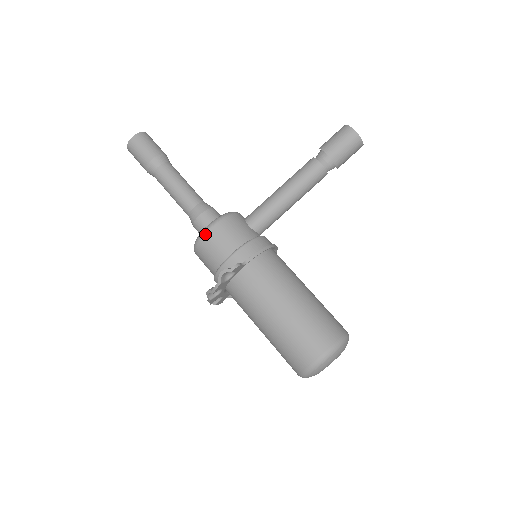
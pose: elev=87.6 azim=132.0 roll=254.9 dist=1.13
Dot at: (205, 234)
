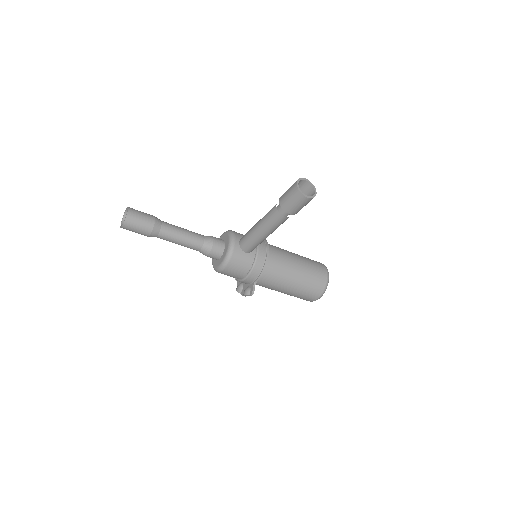
Dot at: (220, 272)
